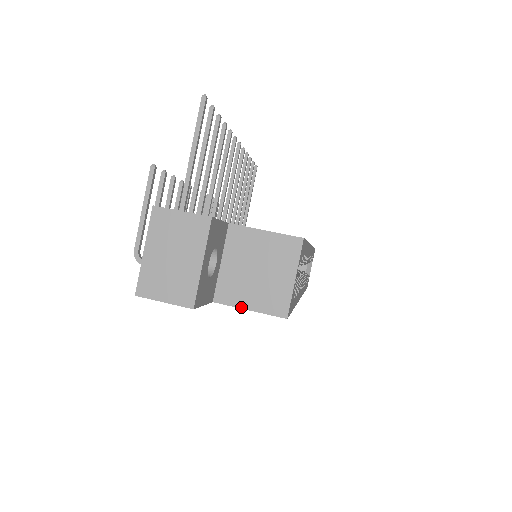
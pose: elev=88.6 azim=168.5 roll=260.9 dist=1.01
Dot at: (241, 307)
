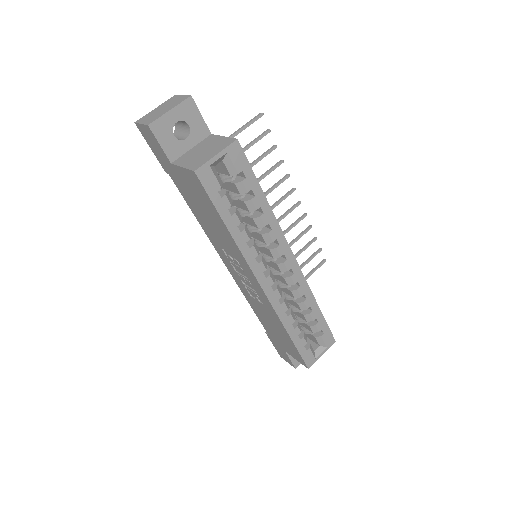
Dot at: (180, 166)
